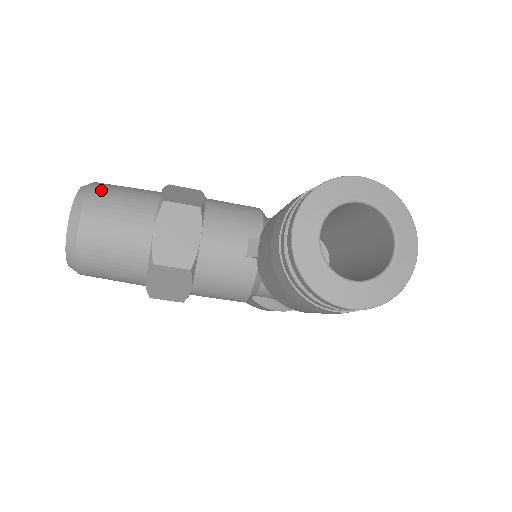
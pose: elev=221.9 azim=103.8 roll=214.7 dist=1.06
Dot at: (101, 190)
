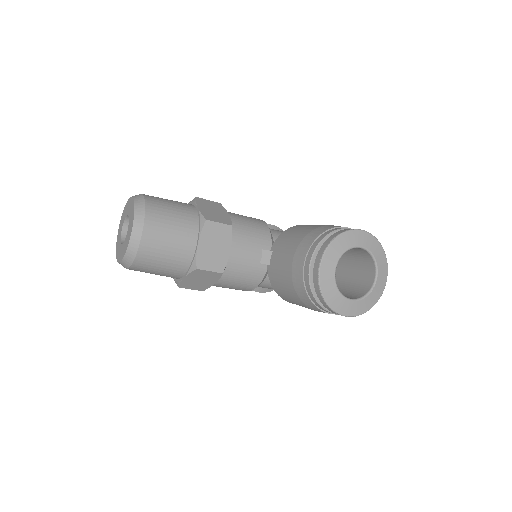
Dot at: (154, 206)
